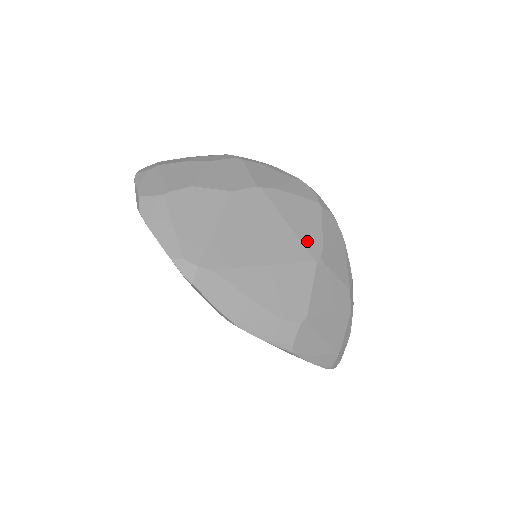
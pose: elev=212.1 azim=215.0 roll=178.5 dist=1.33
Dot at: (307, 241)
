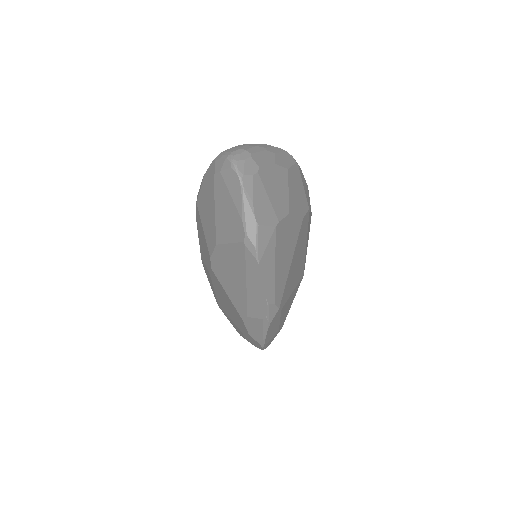
Dot at: (305, 258)
